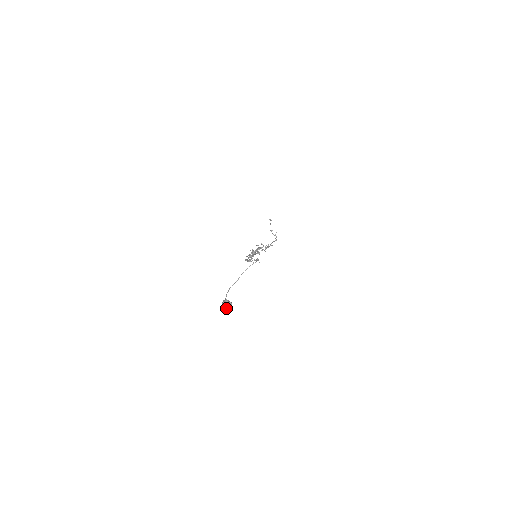
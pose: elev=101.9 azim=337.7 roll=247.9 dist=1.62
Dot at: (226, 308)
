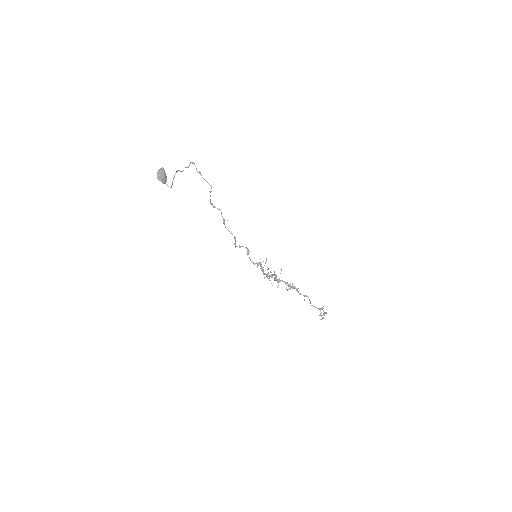
Dot at: (159, 173)
